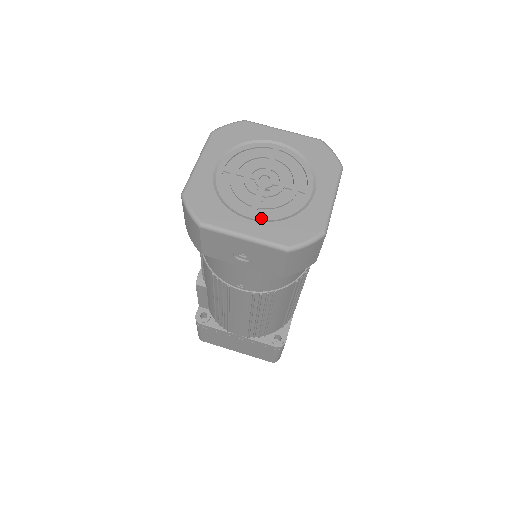
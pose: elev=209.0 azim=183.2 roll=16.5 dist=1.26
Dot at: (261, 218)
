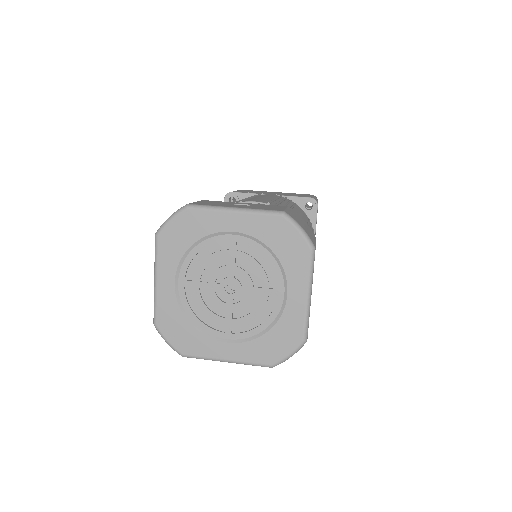
Dot at: (238, 337)
